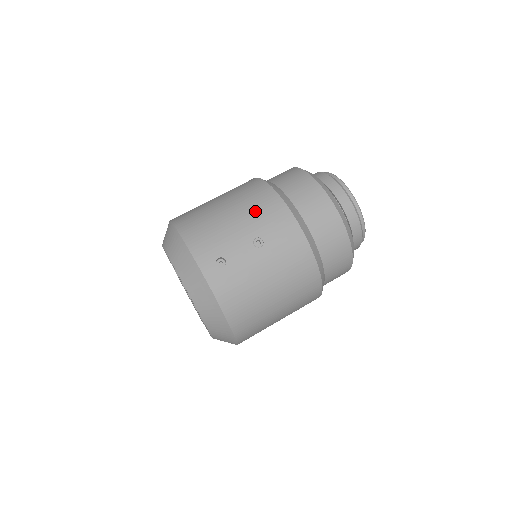
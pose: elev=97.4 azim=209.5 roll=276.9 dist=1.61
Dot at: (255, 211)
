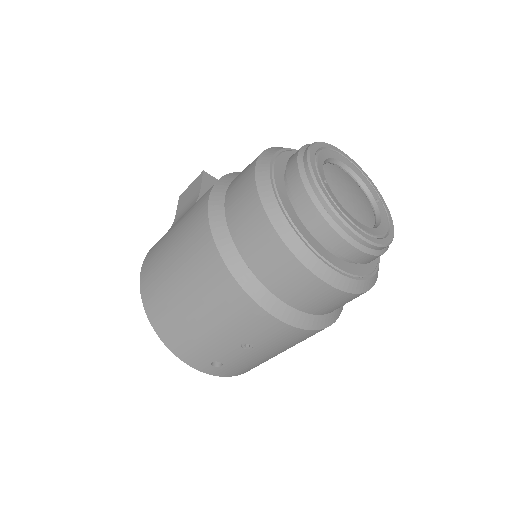
Dot at: (228, 319)
